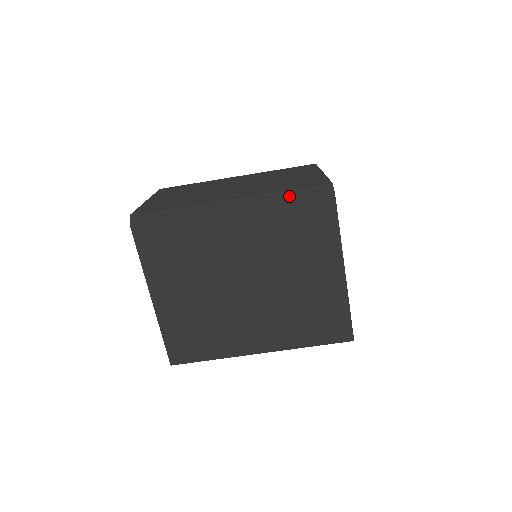
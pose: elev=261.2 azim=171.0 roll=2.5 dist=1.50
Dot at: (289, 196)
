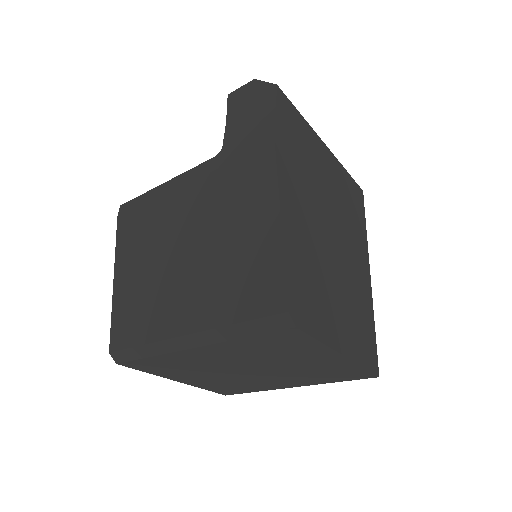
Dot at: (244, 332)
